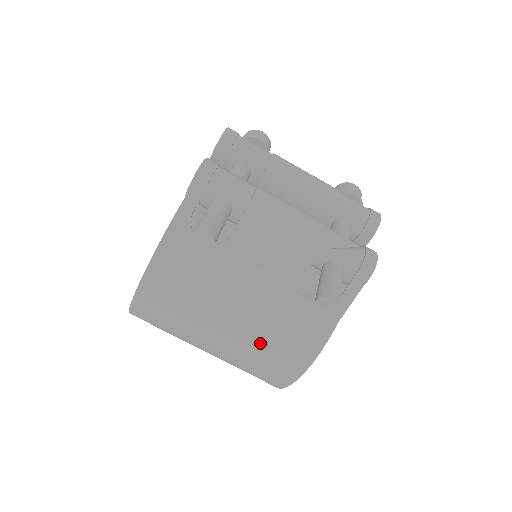
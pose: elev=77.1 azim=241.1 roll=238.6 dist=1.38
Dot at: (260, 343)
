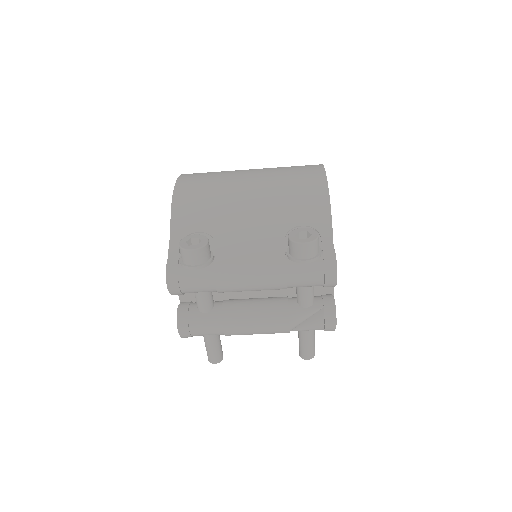
Dot at: occluded
